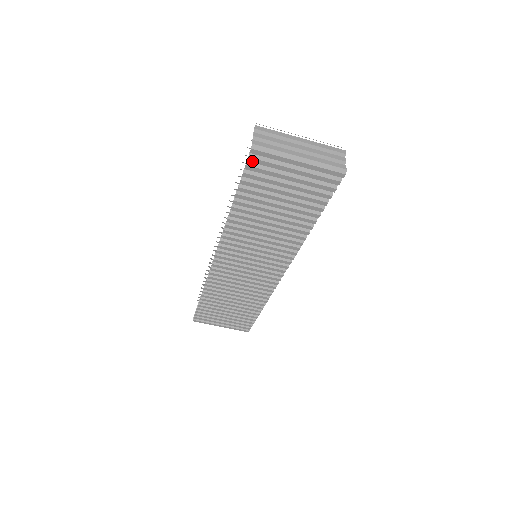
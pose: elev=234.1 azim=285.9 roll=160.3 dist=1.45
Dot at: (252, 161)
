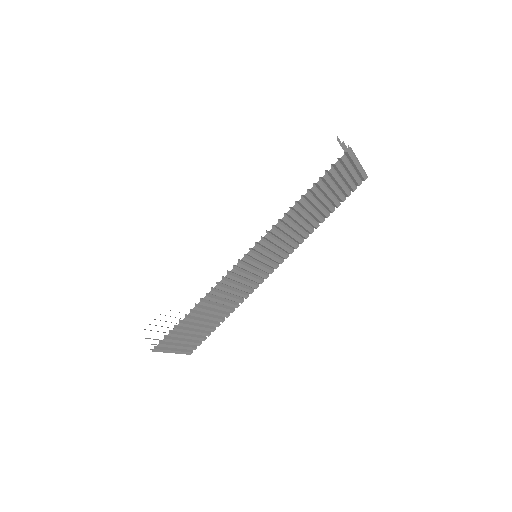
Dot at: (343, 159)
